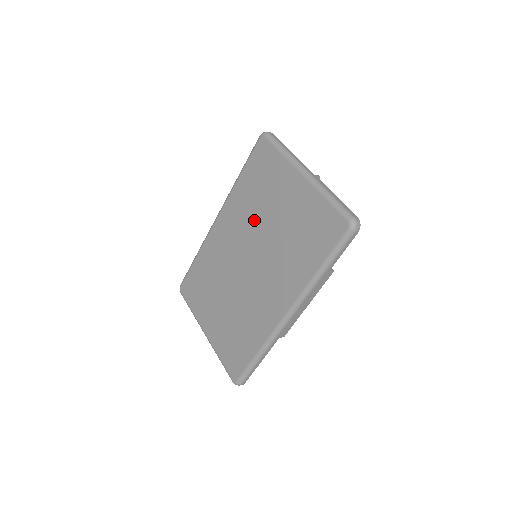
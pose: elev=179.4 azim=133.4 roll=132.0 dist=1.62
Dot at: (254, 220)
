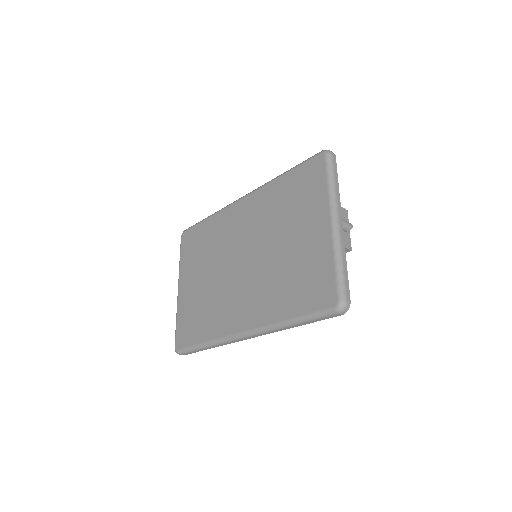
Dot at: (269, 227)
